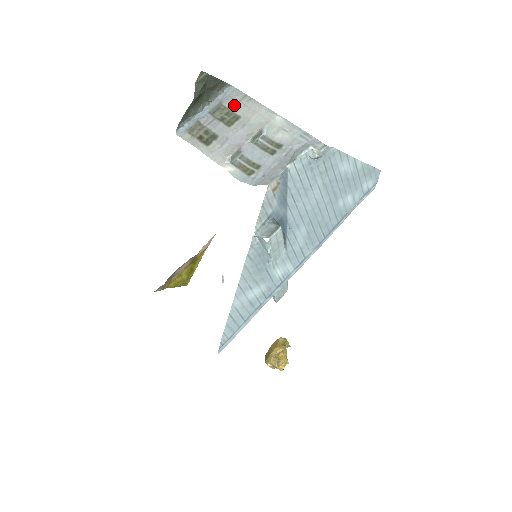
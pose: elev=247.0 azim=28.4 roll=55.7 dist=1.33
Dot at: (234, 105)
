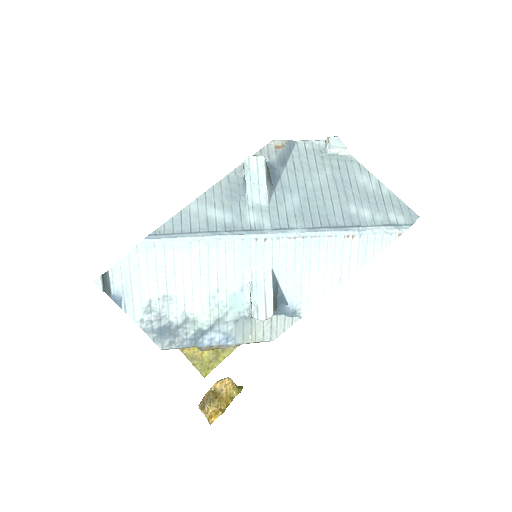
Dot at: occluded
